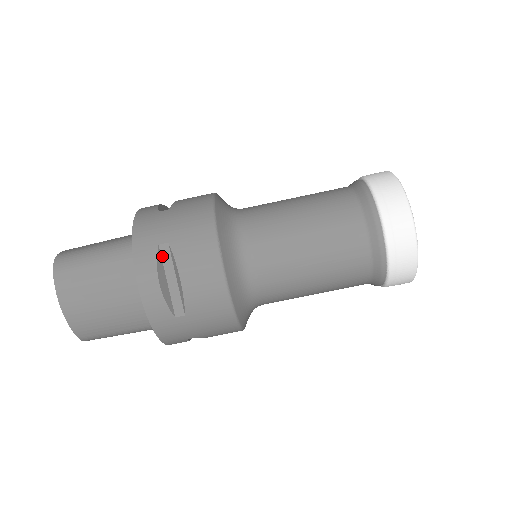
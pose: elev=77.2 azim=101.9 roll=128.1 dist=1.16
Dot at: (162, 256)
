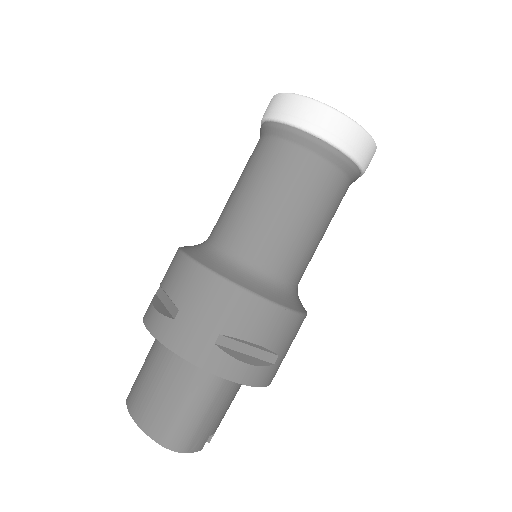
Dot at: (159, 297)
